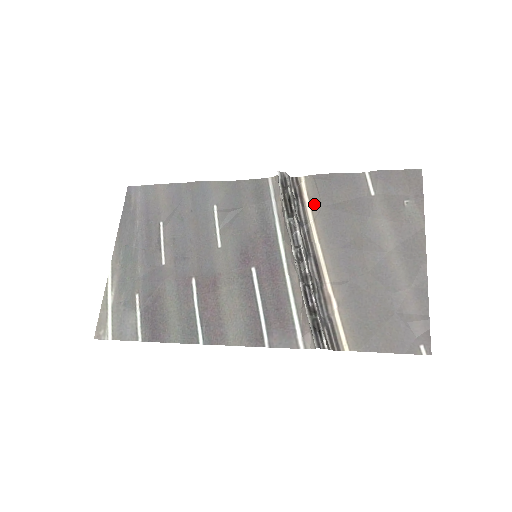
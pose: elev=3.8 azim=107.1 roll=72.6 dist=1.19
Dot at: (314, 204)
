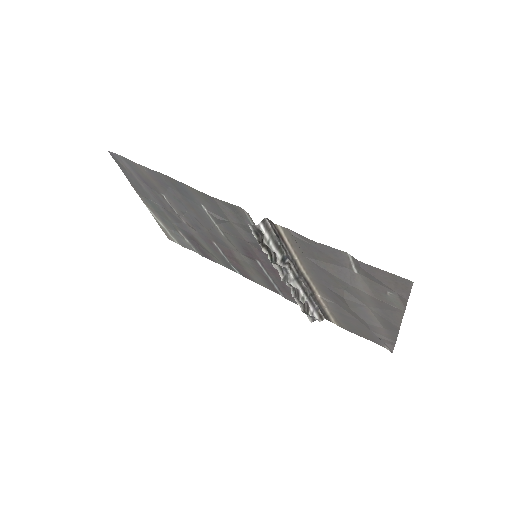
Dot at: (296, 251)
